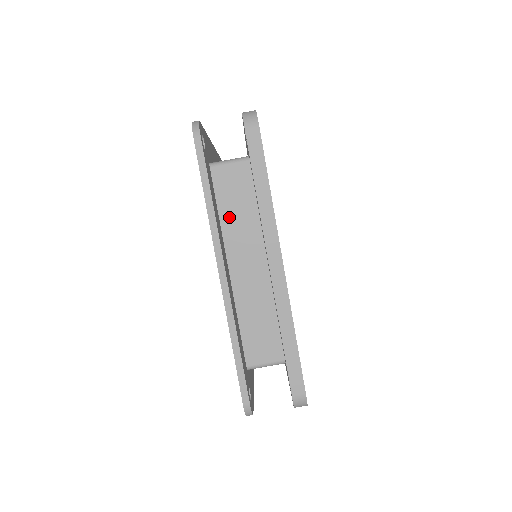
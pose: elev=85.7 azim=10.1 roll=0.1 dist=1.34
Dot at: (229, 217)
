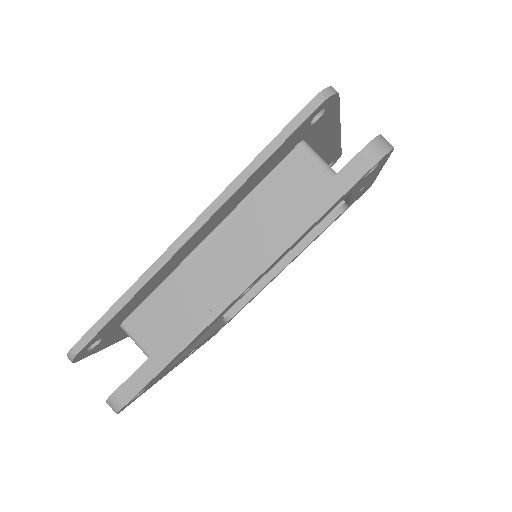
Dot at: (259, 201)
